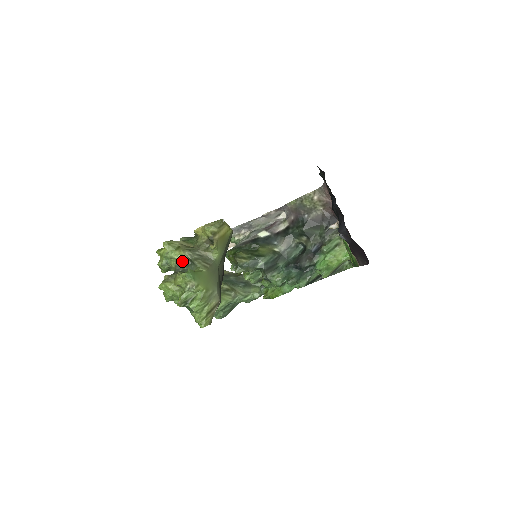
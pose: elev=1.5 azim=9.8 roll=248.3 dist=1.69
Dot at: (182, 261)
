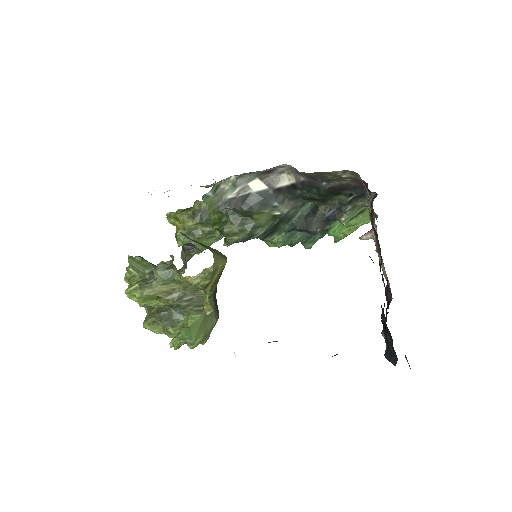
Dot at: (166, 306)
